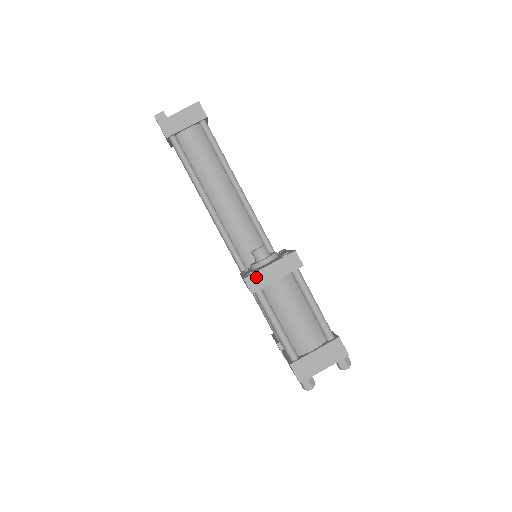
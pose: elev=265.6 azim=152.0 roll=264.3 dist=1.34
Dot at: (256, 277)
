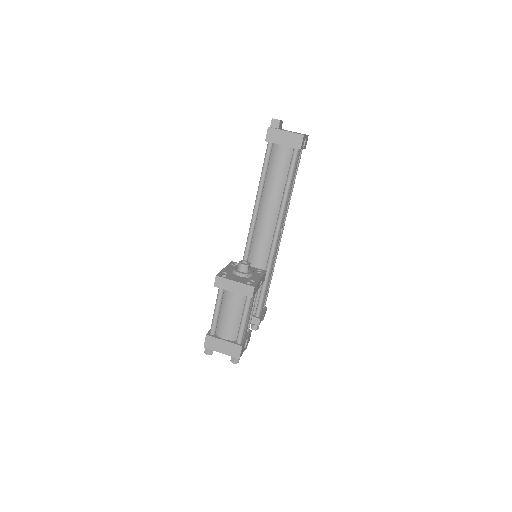
Dot at: (223, 281)
